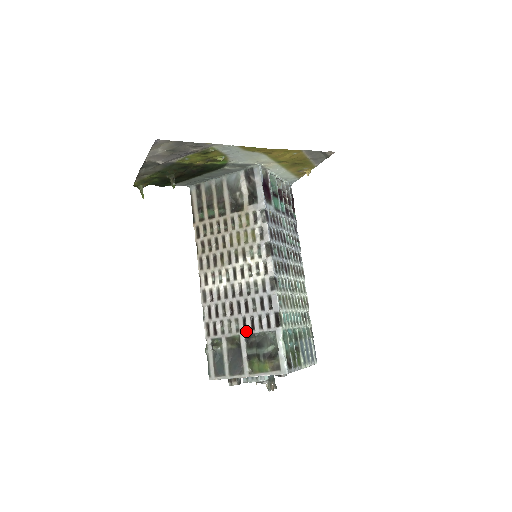
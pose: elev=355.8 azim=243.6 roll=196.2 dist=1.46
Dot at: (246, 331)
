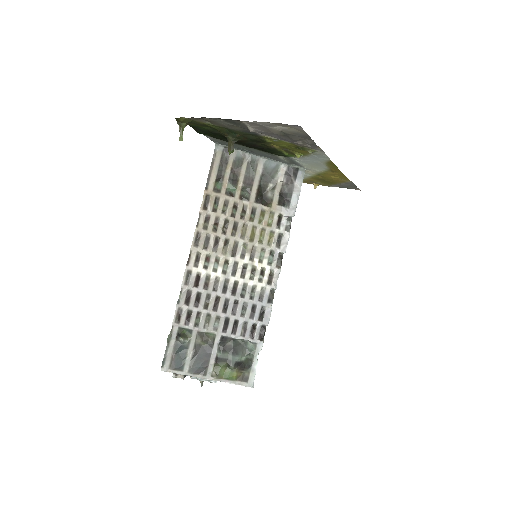
Dot at: (225, 333)
